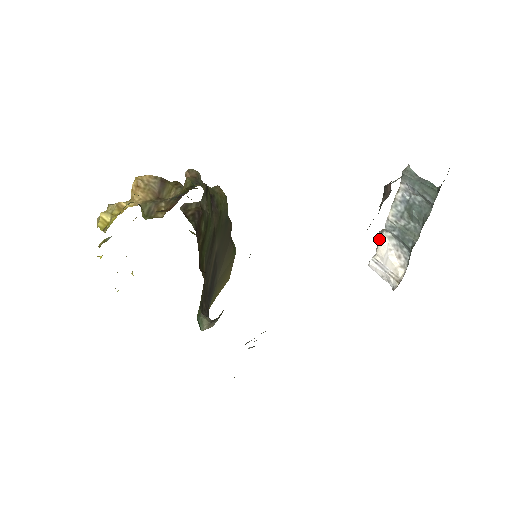
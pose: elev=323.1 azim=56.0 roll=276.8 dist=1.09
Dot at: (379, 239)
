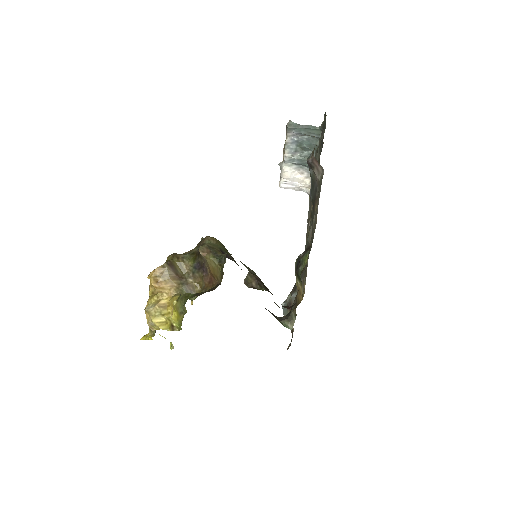
Dot at: (280, 169)
